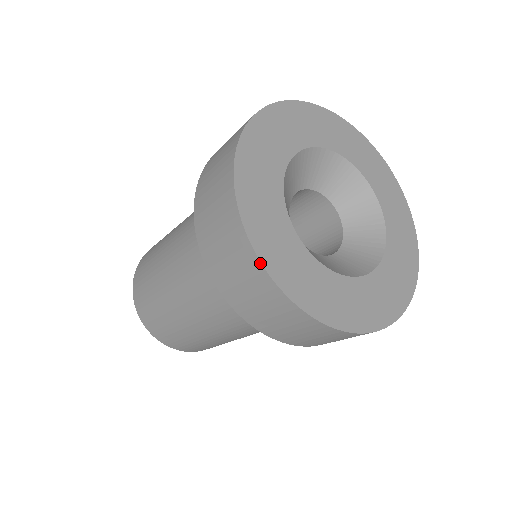
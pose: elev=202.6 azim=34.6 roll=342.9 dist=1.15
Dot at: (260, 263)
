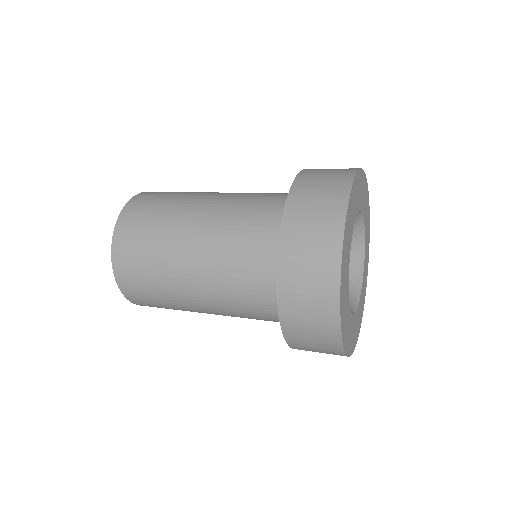
Dot at: (343, 350)
